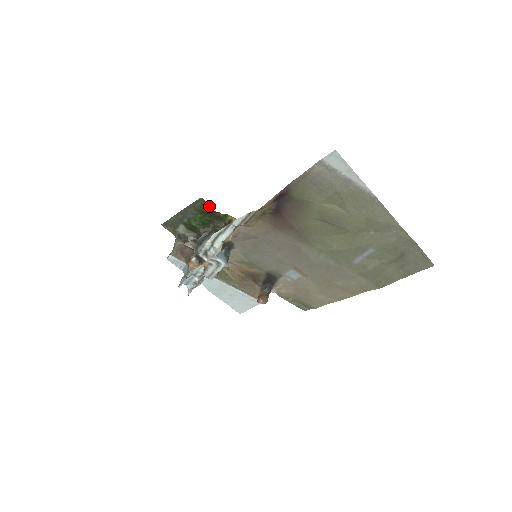
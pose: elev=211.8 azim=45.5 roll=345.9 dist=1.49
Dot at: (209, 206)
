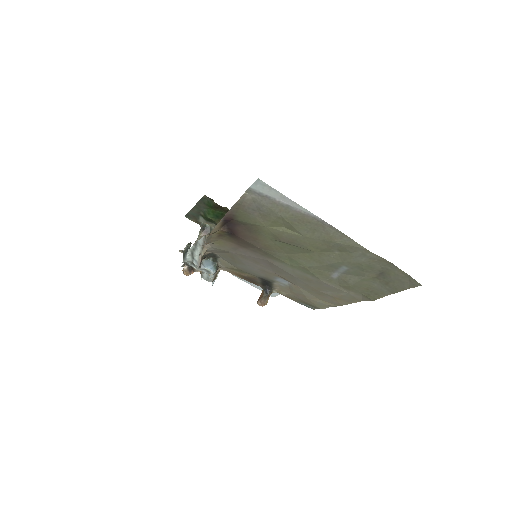
Dot at: (214, 202)
